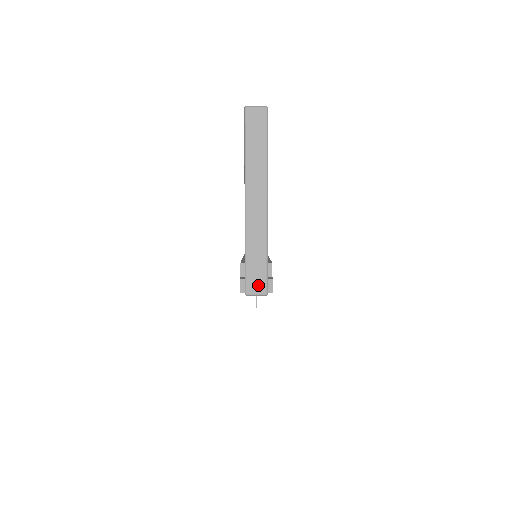
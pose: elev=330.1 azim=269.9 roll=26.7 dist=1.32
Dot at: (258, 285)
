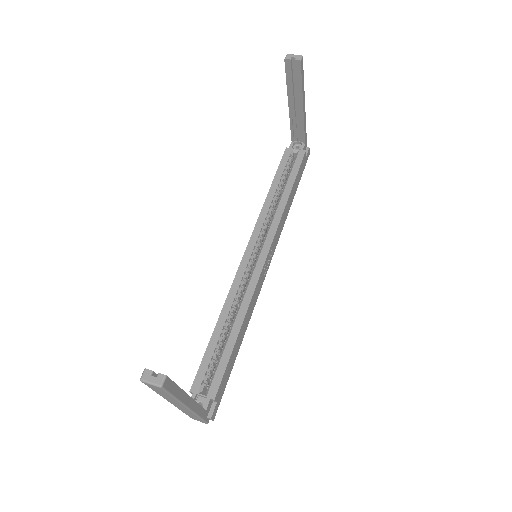
Dot at: occluded
